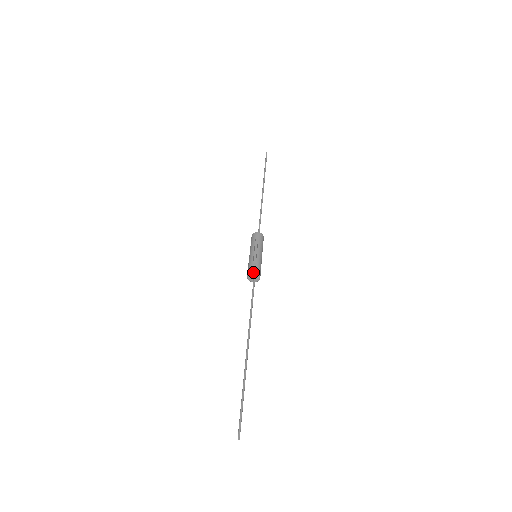
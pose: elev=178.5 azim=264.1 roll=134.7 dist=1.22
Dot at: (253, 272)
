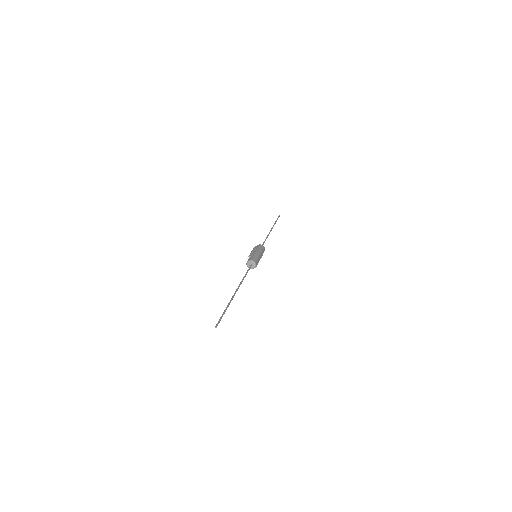
Dot at: (248, 260)
